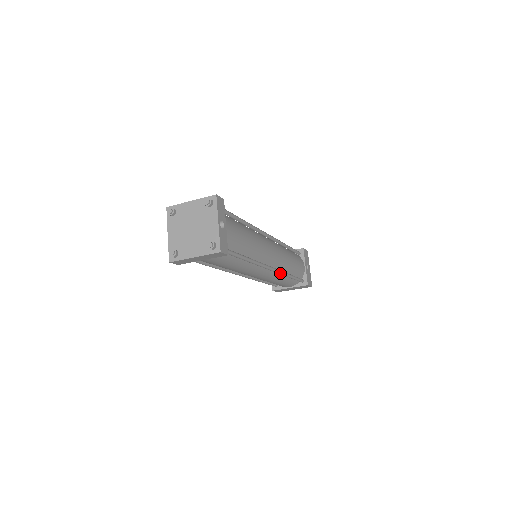
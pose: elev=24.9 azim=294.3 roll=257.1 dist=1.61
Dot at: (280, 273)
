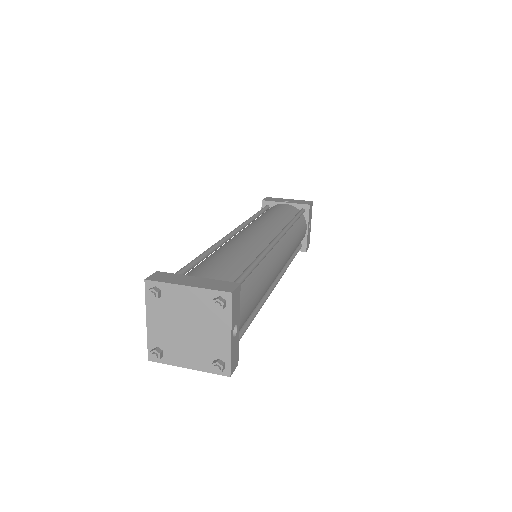
Dot at: (283, 274)
